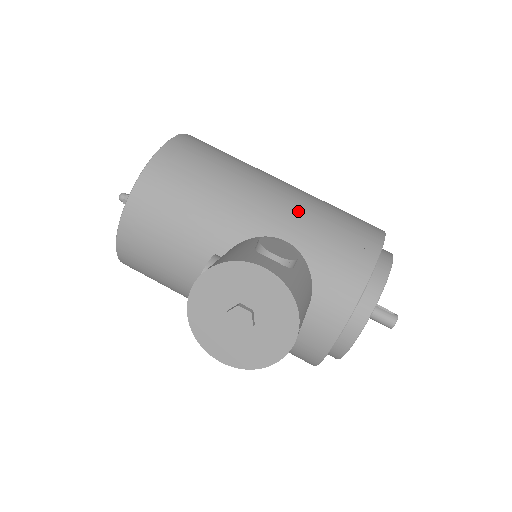
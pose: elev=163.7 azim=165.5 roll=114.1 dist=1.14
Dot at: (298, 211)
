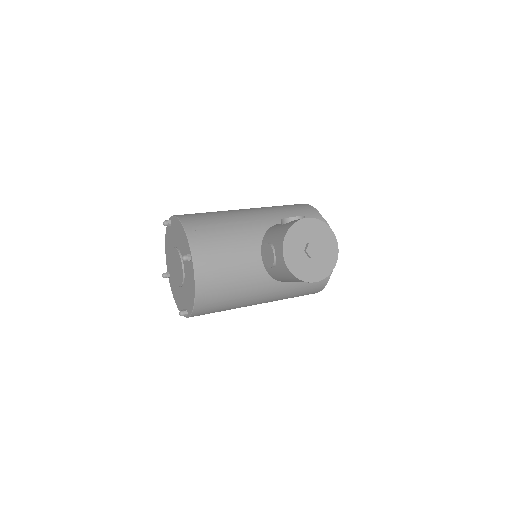
Dot at: (268, 211)
